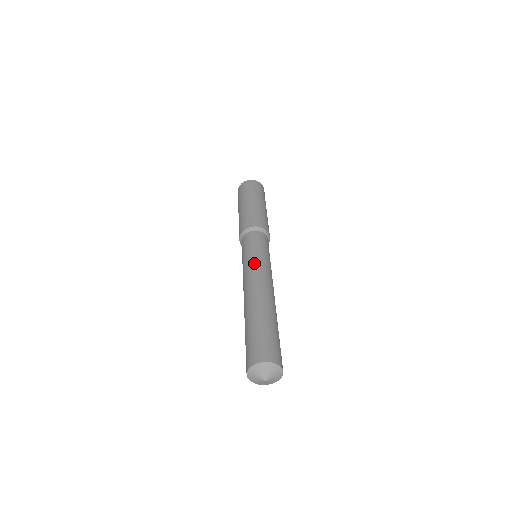
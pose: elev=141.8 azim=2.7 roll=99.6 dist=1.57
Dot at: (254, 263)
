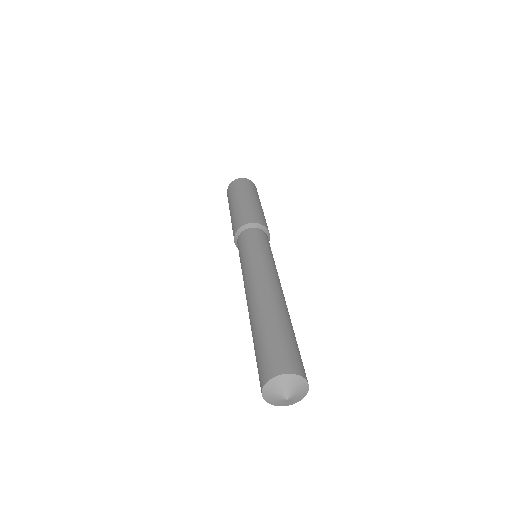
Dot at: (272, 263)
